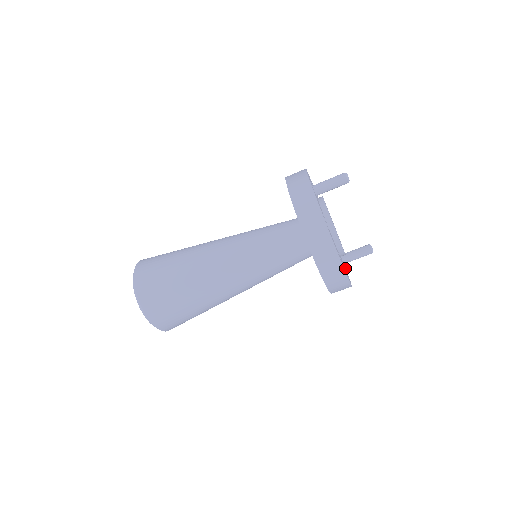
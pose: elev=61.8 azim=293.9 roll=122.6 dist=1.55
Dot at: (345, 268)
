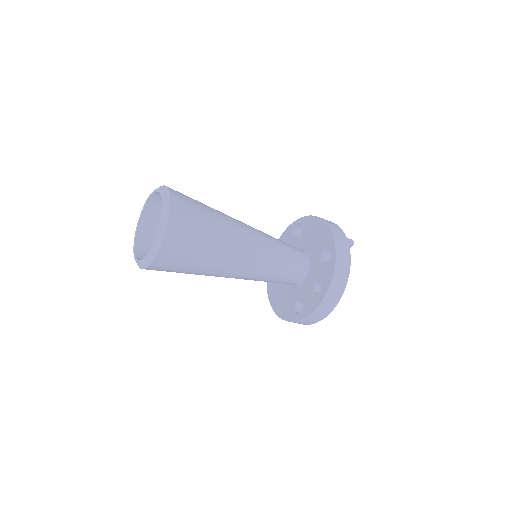
Dot at: occluded
